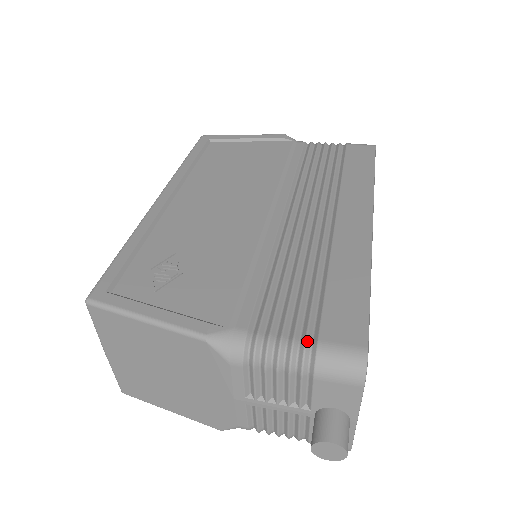
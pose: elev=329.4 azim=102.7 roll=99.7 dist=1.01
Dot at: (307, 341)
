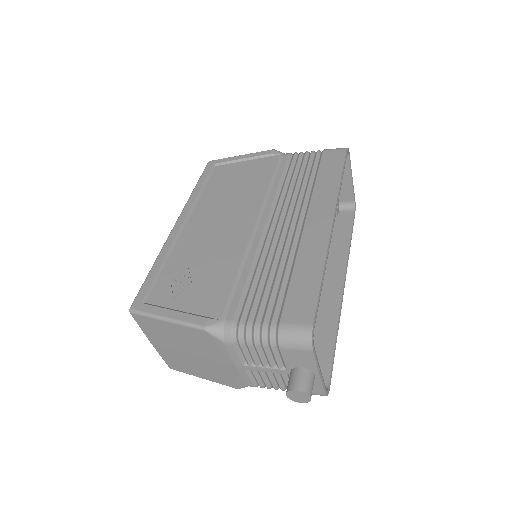
Dot at: (272, 324)
